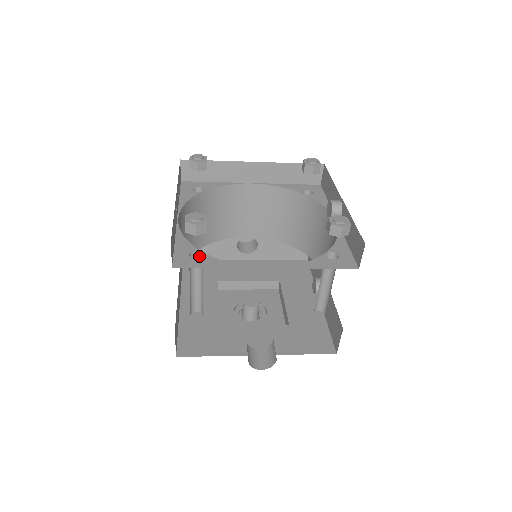
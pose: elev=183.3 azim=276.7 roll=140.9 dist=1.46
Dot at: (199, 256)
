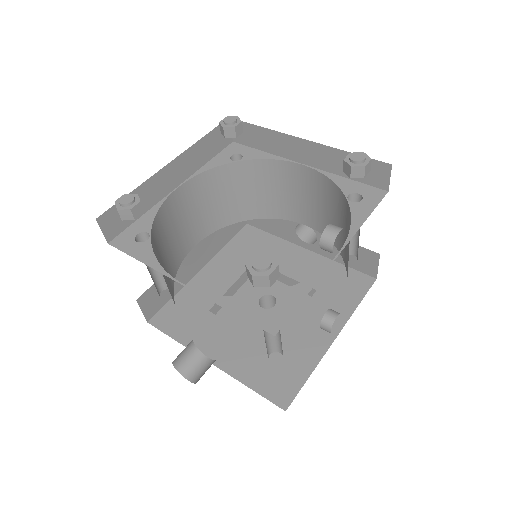
Dot at: (151, 239)
